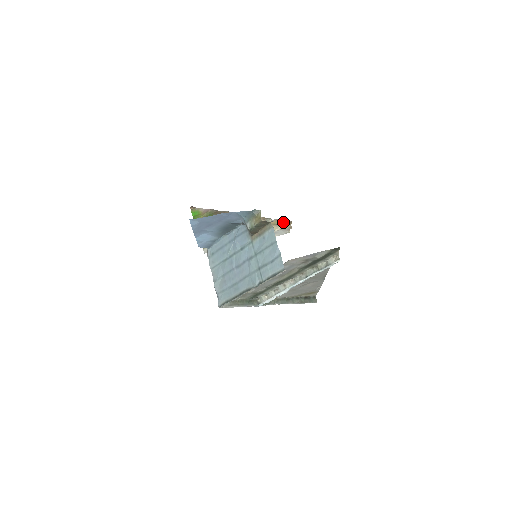
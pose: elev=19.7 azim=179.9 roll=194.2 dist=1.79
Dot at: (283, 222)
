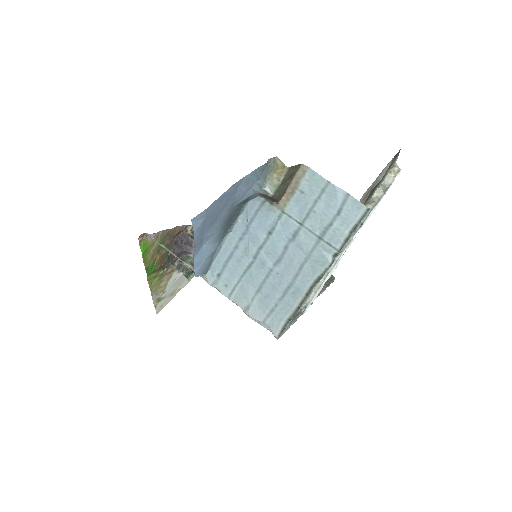
Dot at: occluded
